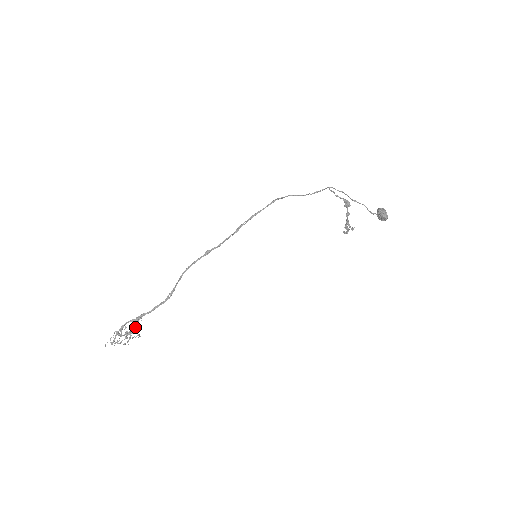
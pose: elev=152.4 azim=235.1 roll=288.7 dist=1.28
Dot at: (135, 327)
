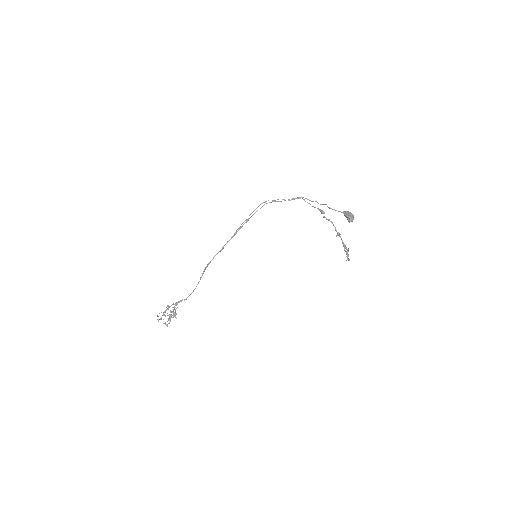
Dot at: occluded
